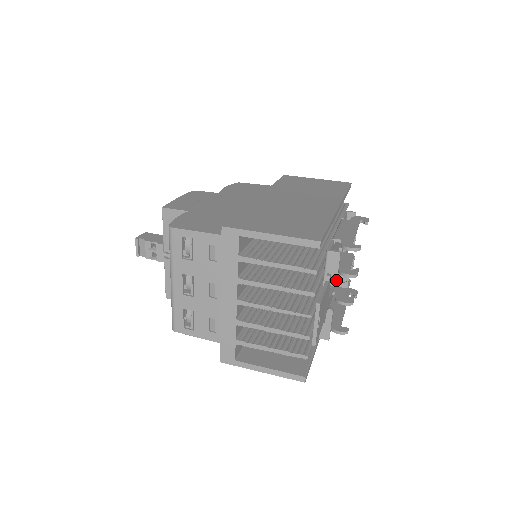
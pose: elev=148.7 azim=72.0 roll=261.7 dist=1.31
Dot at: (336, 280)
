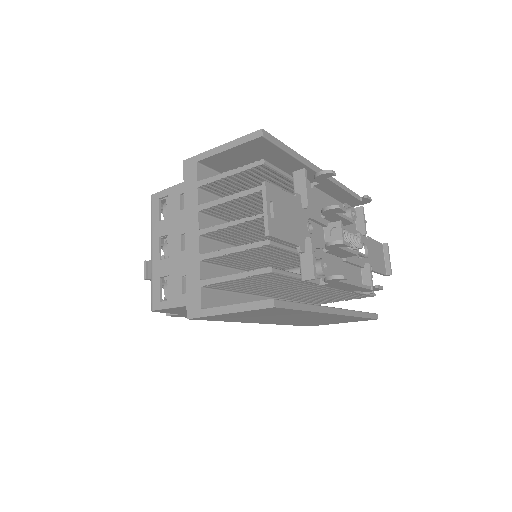
Dot at: (307, 200)
